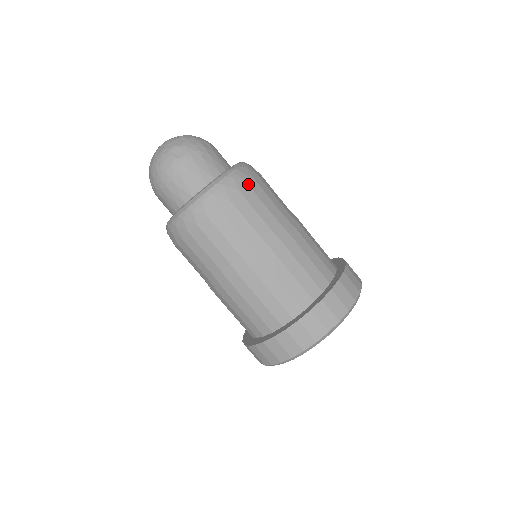
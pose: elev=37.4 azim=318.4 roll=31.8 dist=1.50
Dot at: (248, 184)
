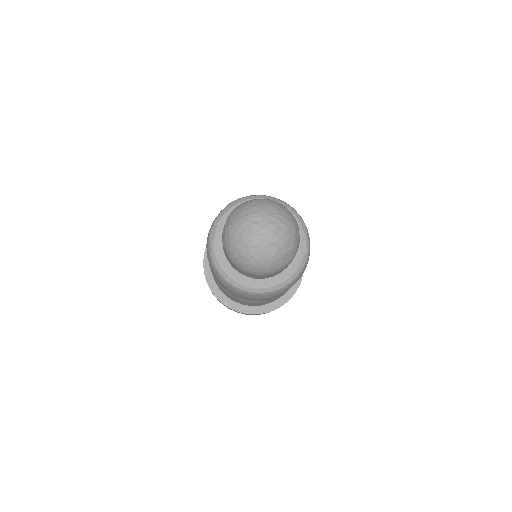
Dot at: occluded
